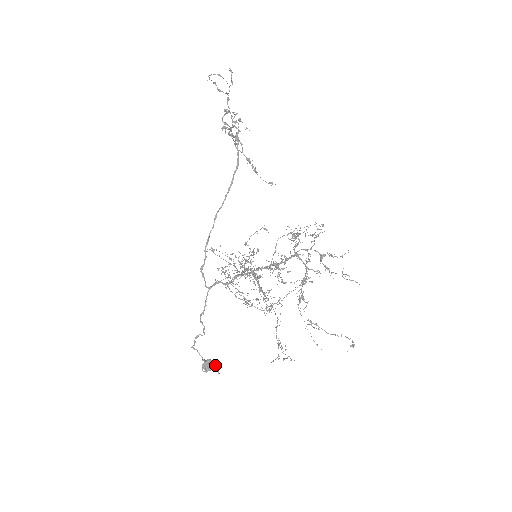
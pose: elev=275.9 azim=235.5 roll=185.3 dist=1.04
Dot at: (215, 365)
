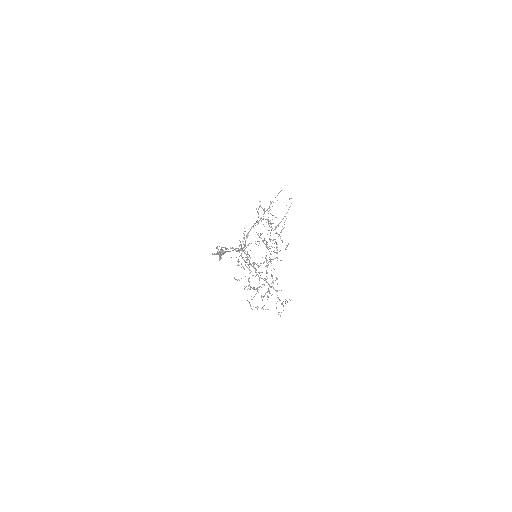
Dot at: (225, 251)
